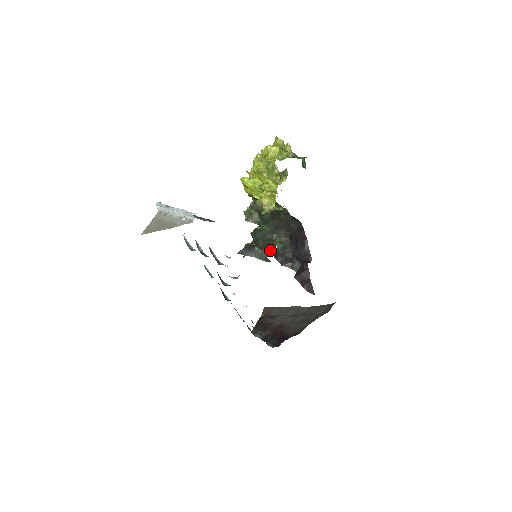
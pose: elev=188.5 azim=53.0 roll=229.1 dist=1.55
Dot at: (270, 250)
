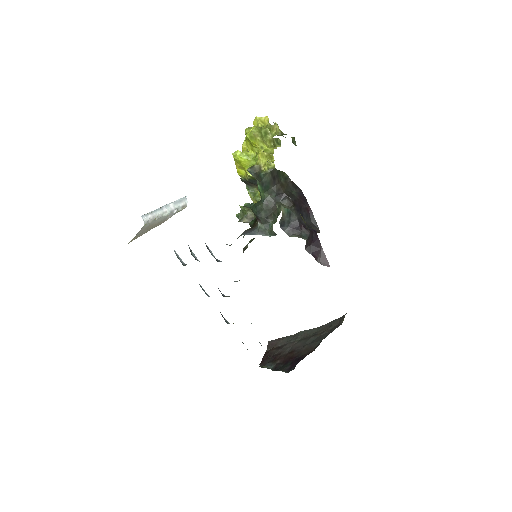
Dot at: (274, 222)
